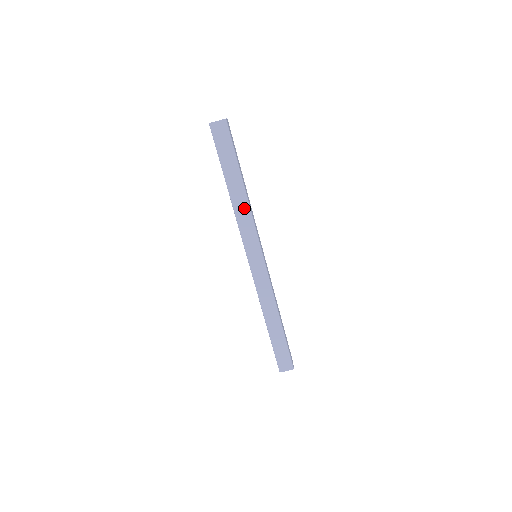
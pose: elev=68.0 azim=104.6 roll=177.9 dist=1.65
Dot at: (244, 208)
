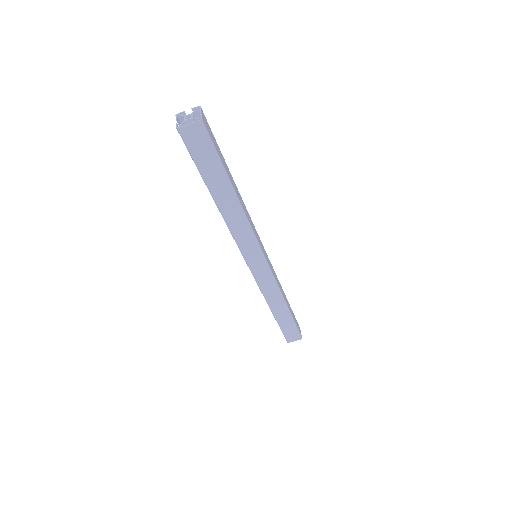
Dot at: (239, 218)
